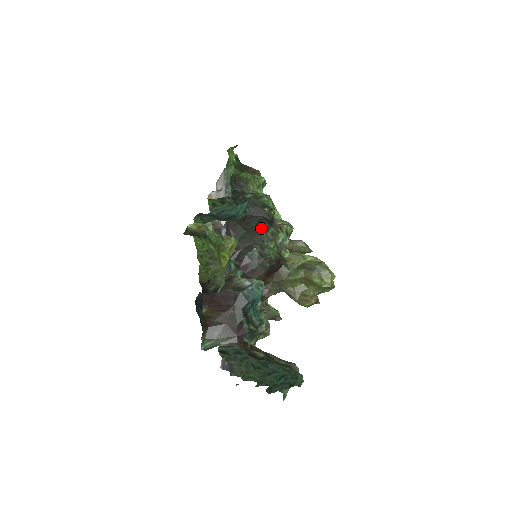
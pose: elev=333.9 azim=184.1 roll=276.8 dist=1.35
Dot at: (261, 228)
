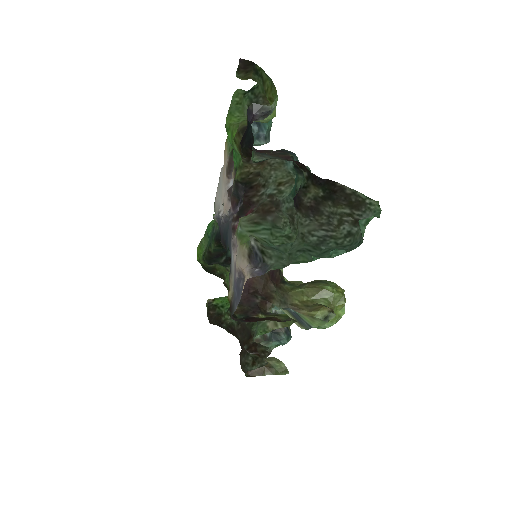
Dot at: occluded
